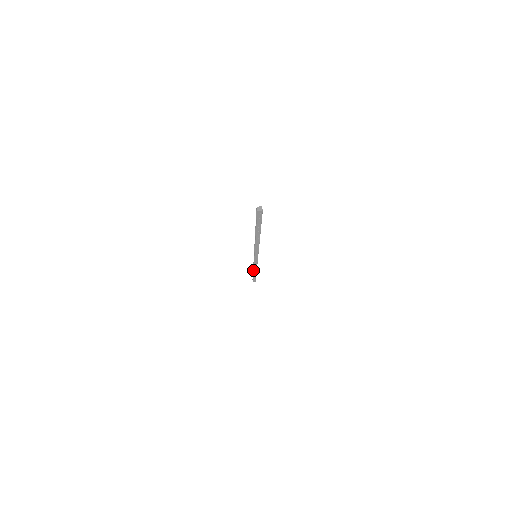
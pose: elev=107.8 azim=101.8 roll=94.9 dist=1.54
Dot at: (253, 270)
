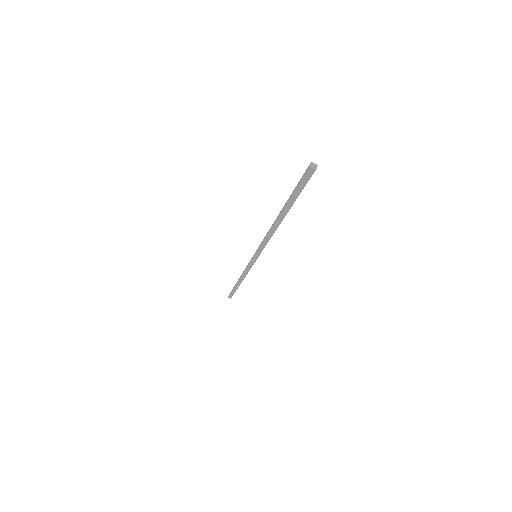
Dot at: (239, 278)
